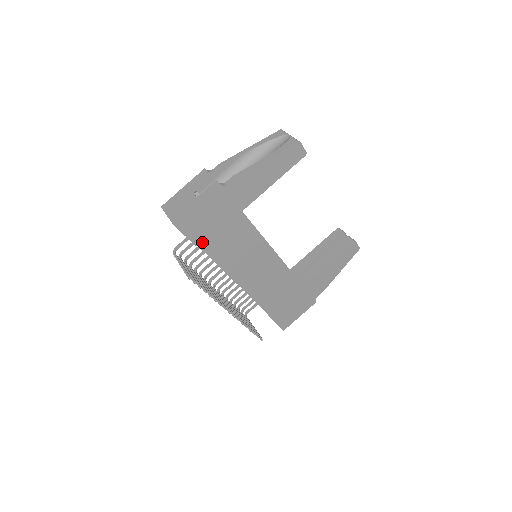
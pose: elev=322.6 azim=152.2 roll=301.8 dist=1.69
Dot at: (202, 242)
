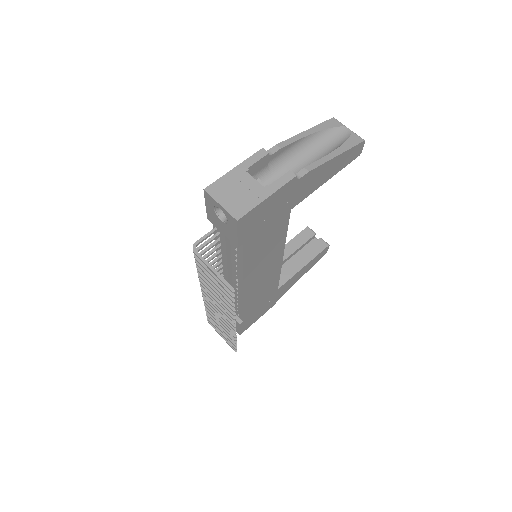
Dot at: (245, 243)
